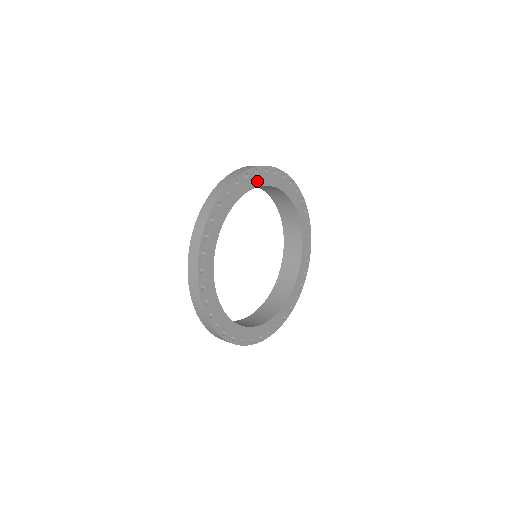
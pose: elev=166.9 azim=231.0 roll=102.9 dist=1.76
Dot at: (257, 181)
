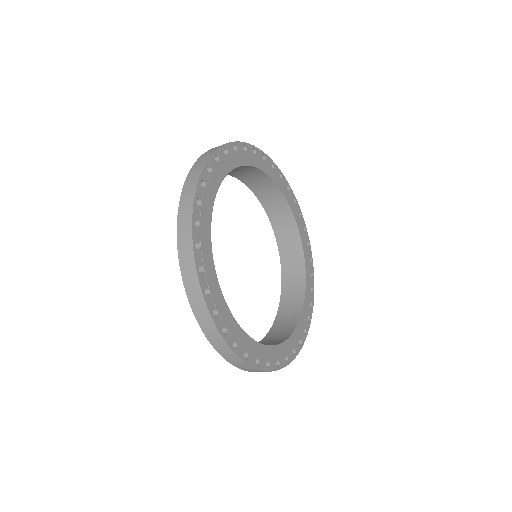
Dot at: (255, 161)
